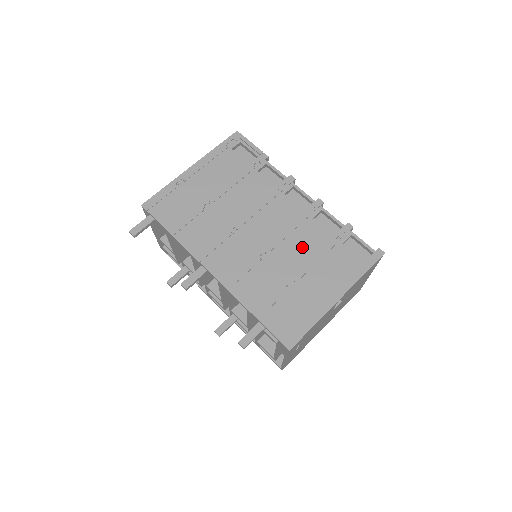
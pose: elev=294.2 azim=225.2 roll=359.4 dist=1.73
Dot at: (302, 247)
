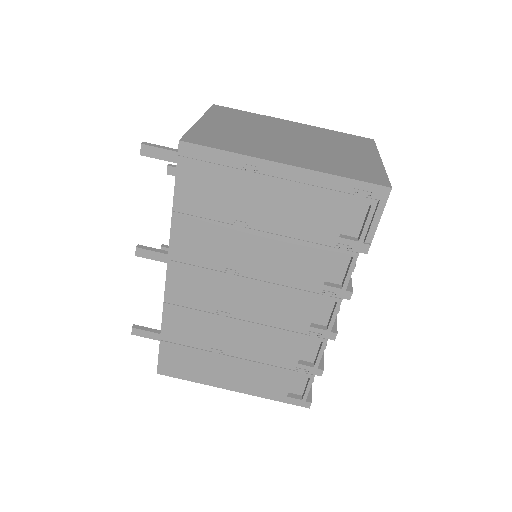
Dot at: (263, 343)
